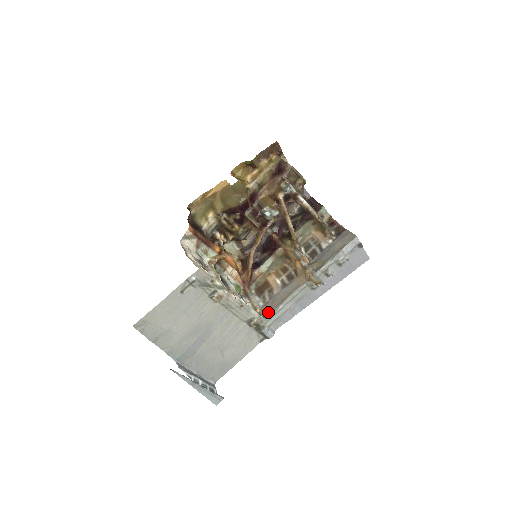
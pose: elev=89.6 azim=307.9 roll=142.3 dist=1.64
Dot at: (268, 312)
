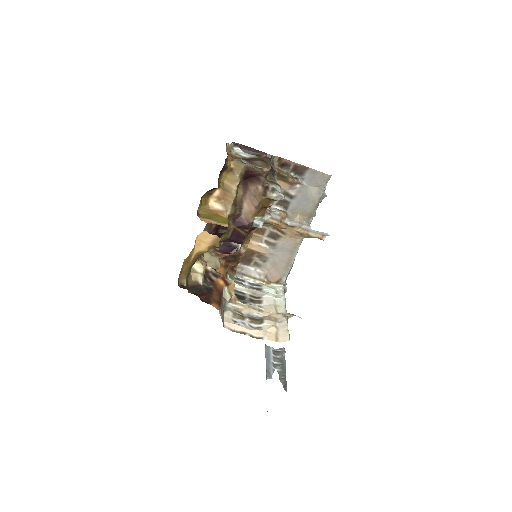
Dot at: (279, 277)
